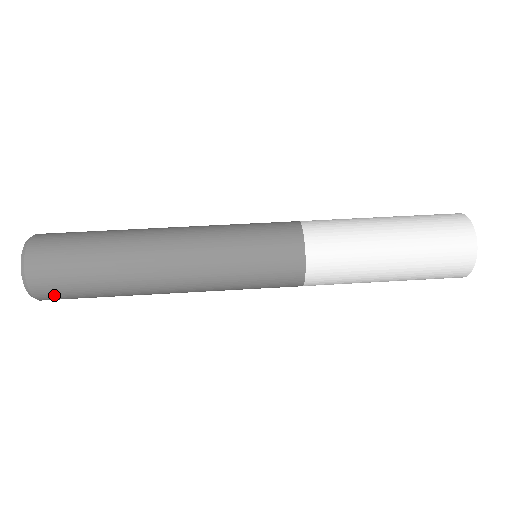
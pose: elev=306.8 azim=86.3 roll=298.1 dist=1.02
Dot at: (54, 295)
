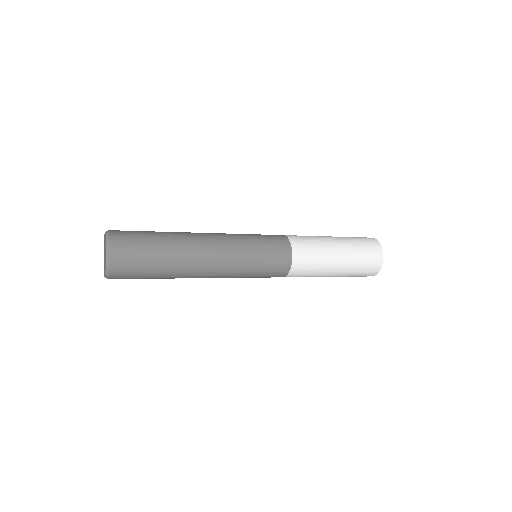
Dot at: (125, 269)
